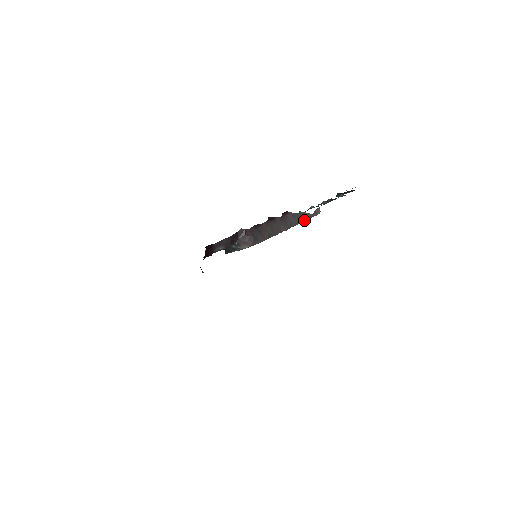
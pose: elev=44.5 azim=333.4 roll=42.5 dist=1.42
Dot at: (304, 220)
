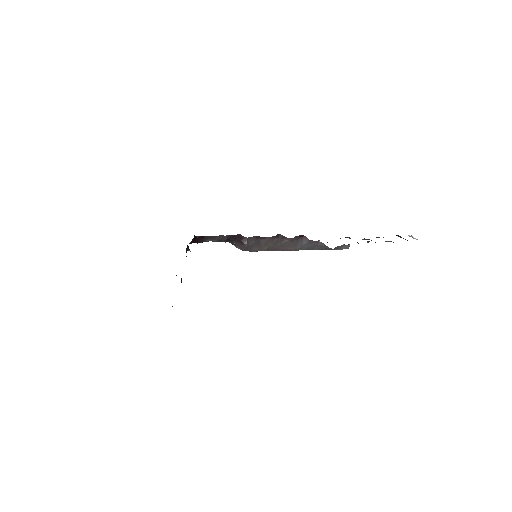
Dot at: (321, 249)
